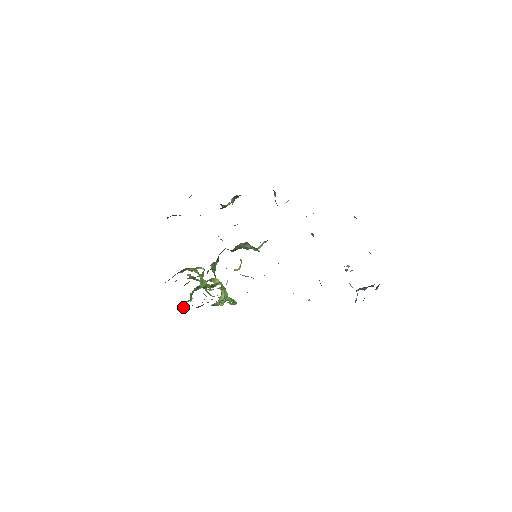
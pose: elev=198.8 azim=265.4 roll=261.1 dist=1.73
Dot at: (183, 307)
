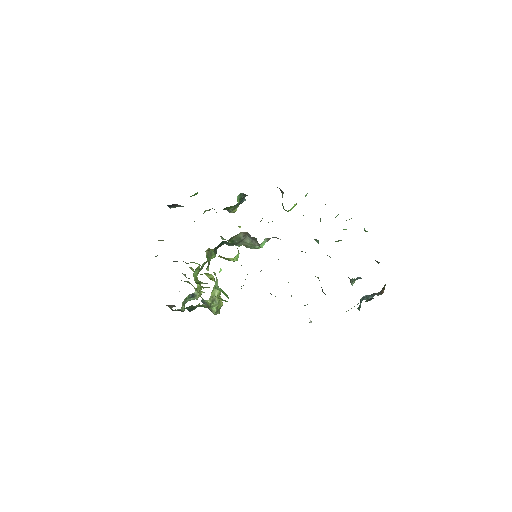
Dot at: (172, 307)
